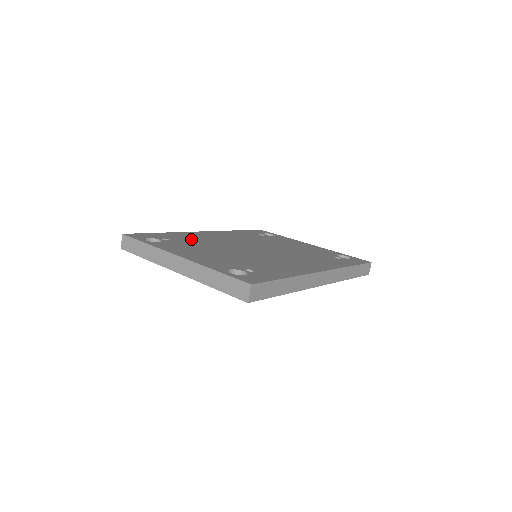
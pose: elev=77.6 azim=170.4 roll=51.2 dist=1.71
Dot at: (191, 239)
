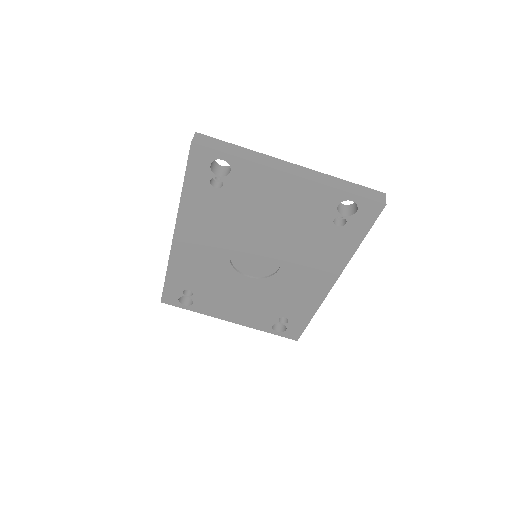
Dot at: occluded
